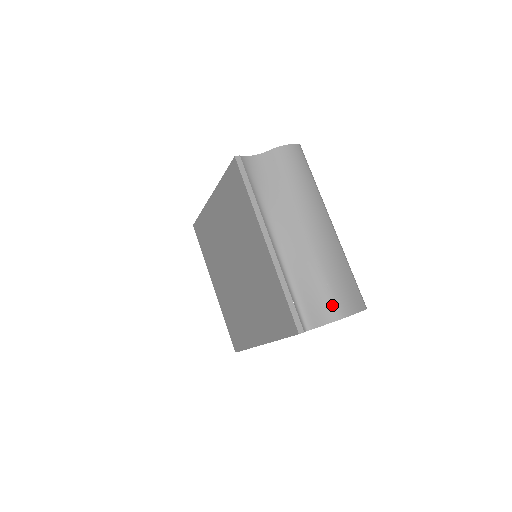
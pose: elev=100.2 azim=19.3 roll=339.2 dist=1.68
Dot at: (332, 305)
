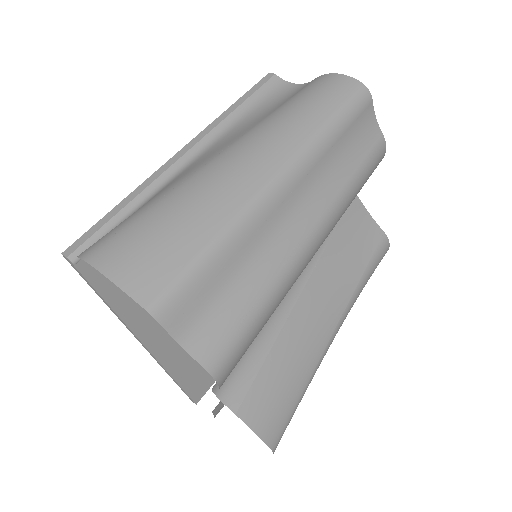
Dot at: (105, 238)
